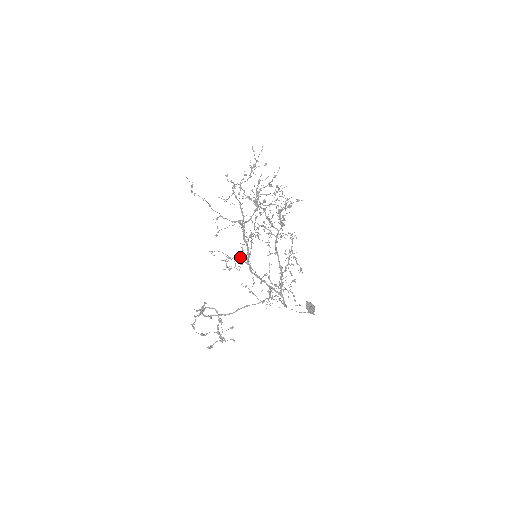
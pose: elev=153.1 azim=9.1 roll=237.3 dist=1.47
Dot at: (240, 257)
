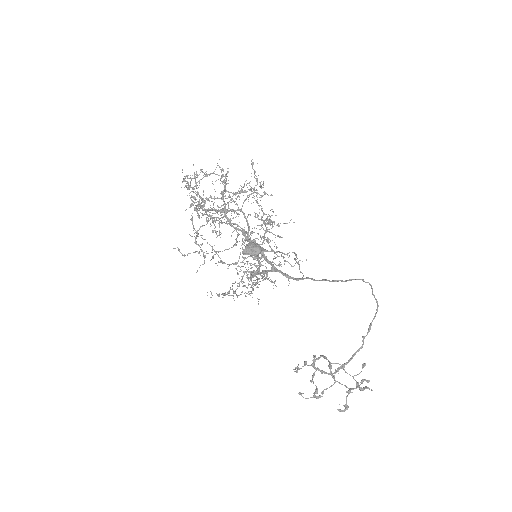
Dot at: (244, 272)
